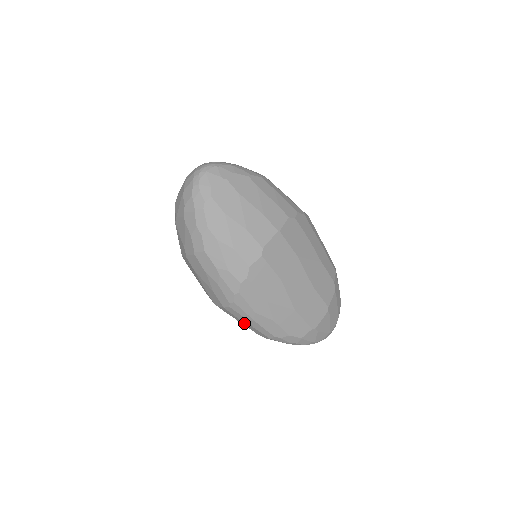
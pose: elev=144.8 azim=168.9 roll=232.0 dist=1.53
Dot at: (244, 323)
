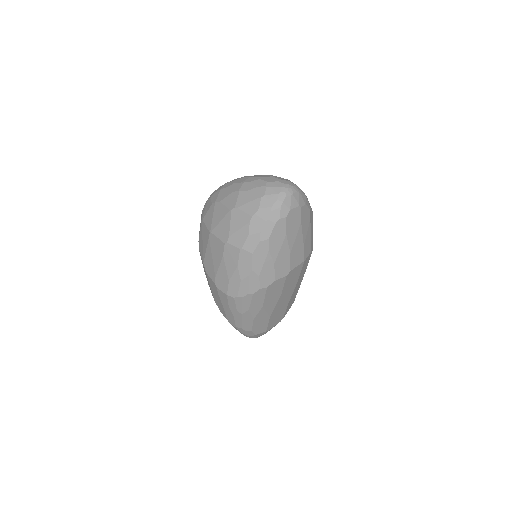
Dot at: (228, 310)
